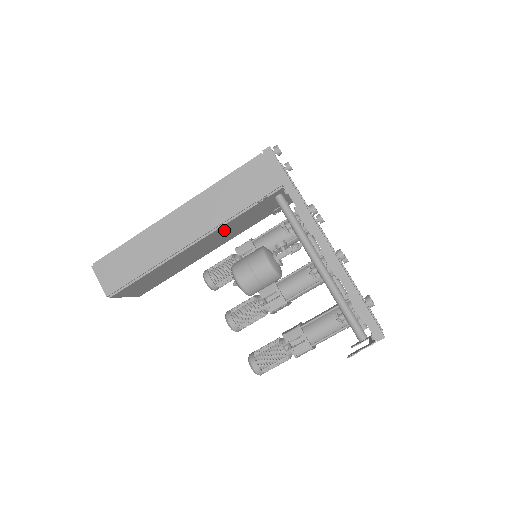
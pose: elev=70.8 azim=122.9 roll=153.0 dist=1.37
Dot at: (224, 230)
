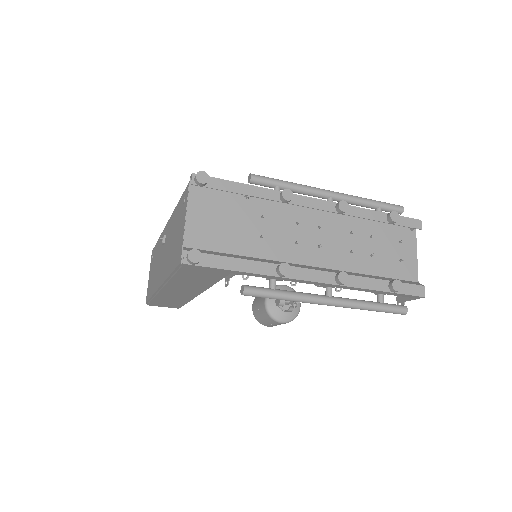
Dot at: occluded
